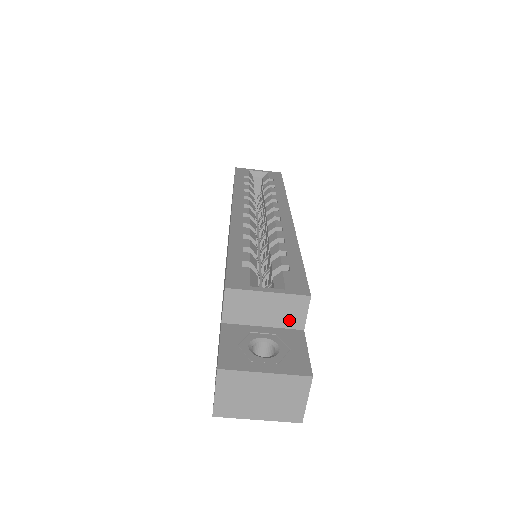
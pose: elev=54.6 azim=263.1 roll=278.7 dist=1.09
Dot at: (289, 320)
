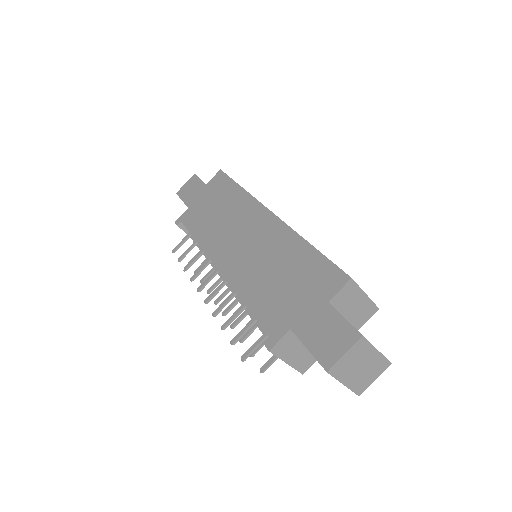
Dot at: (358, 319)
